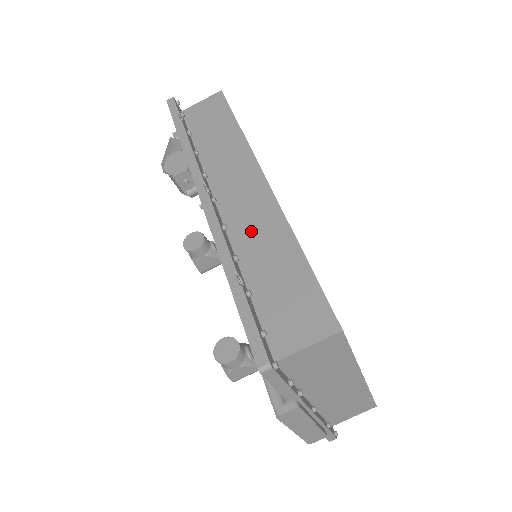
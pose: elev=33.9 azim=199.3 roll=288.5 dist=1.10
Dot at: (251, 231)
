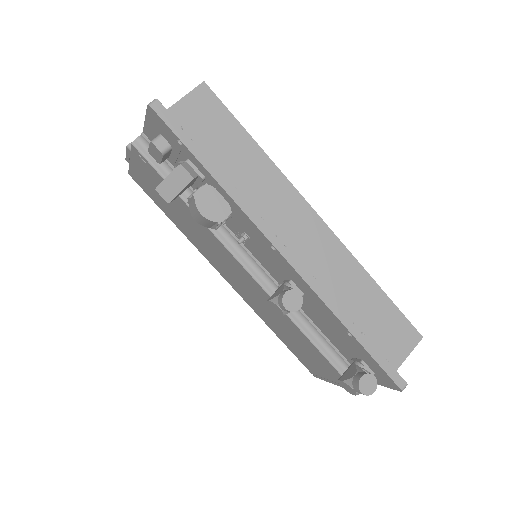
Dot at: (330, 274)
